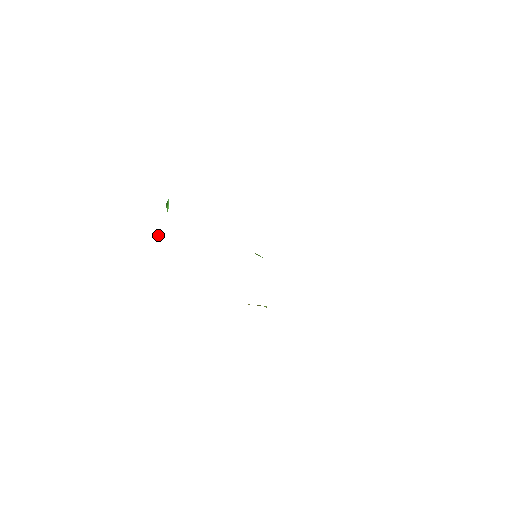
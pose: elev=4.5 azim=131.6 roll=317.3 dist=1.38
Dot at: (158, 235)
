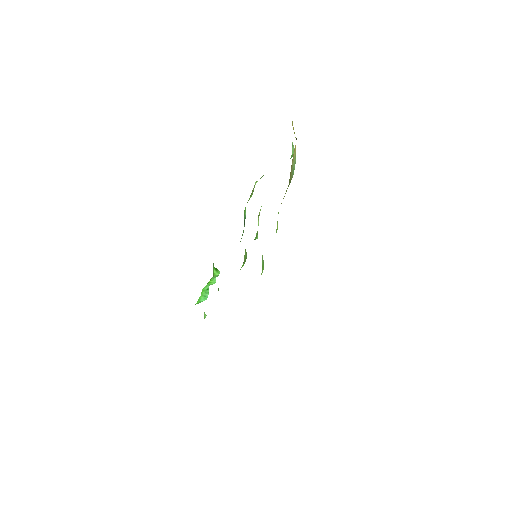
Dot at: occluded
